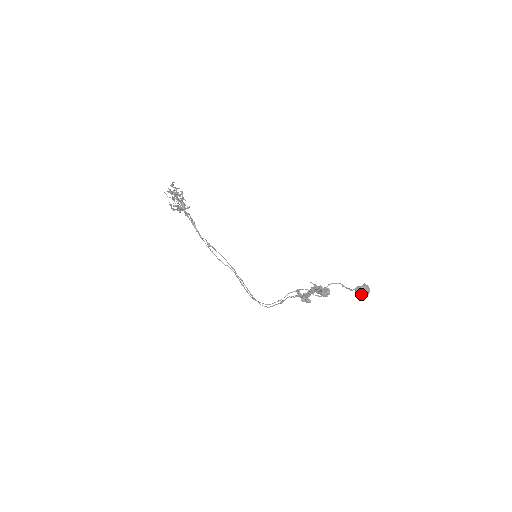
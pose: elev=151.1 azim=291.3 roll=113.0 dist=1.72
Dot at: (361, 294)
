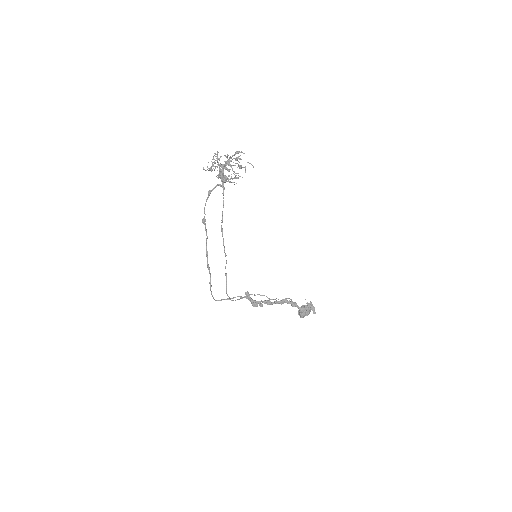
Dot at: (308, 313)
